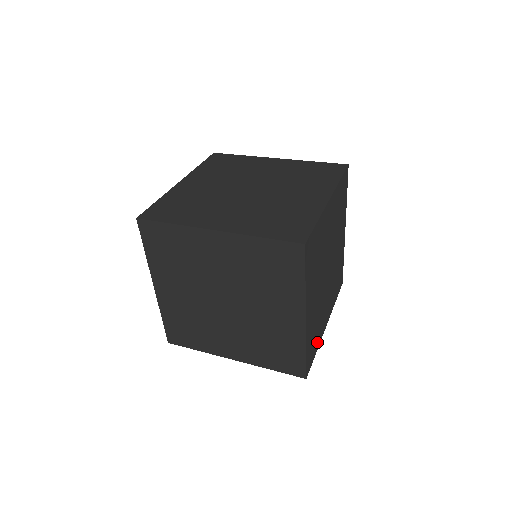
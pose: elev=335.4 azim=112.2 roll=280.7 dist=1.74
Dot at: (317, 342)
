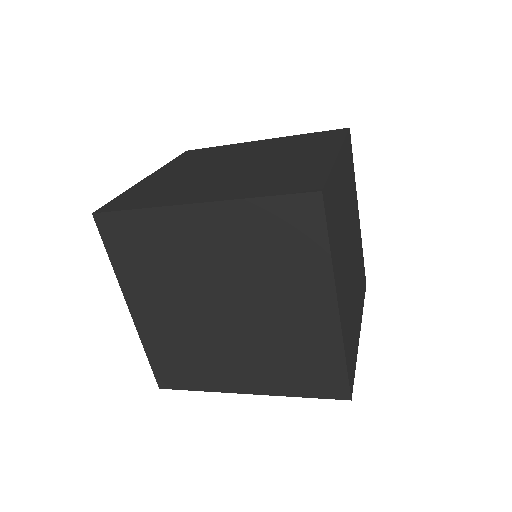
Dot at: (354, 351)
